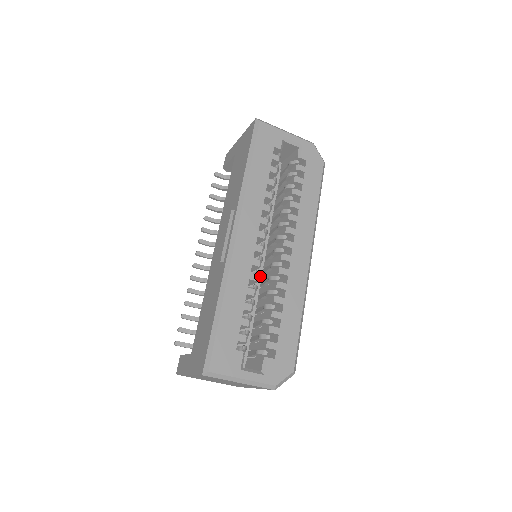
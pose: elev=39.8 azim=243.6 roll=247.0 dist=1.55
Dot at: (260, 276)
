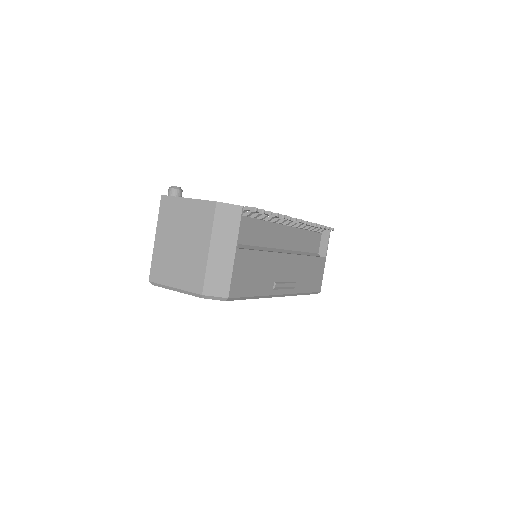
Dot at: occluded
